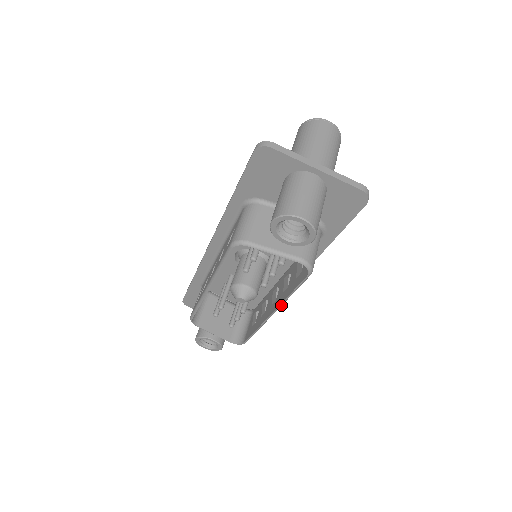
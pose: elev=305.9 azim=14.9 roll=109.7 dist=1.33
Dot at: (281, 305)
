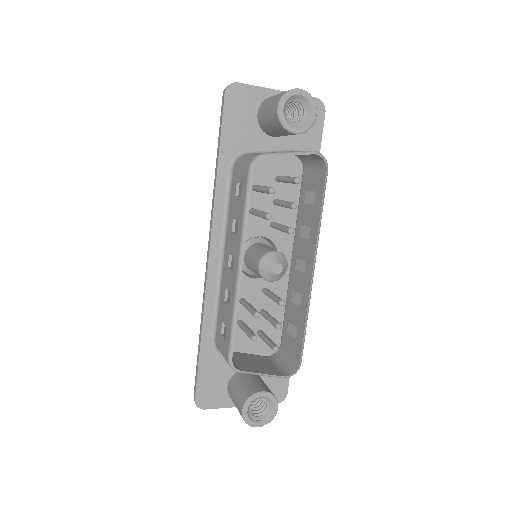
Dot at: (317, 244)
